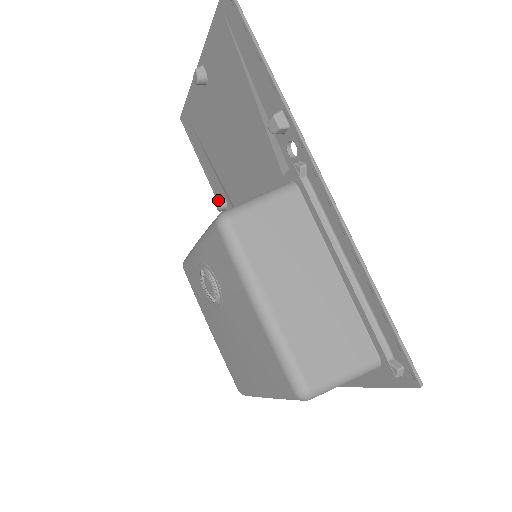
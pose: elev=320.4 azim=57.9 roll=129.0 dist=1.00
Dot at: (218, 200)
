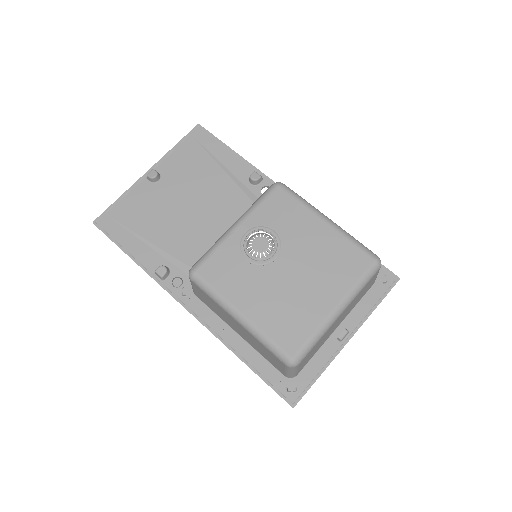
Dot at: (163, 265)
